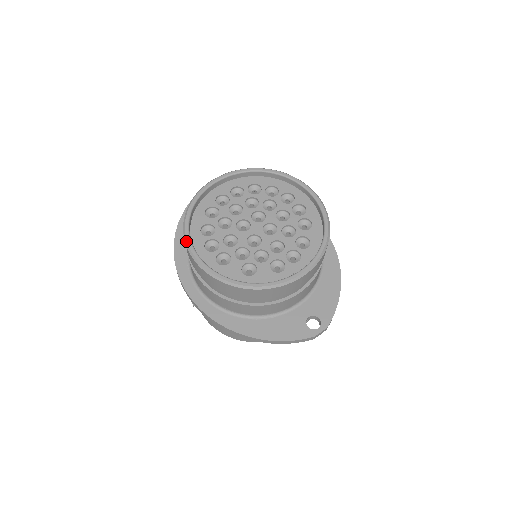
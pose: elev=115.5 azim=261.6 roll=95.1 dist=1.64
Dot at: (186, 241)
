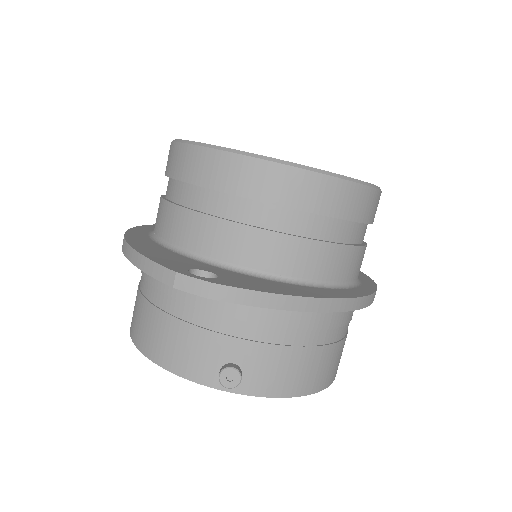
Dot at: occluded
